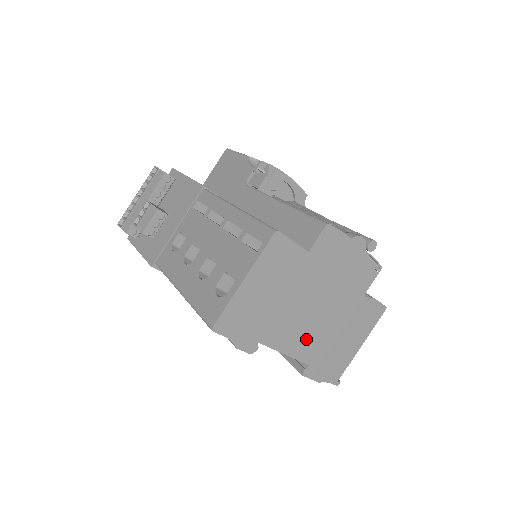
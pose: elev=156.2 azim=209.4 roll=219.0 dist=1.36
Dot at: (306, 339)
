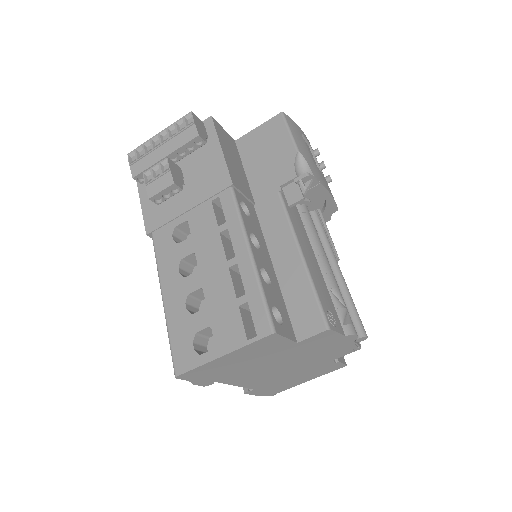
Dot at: (260, 379)
